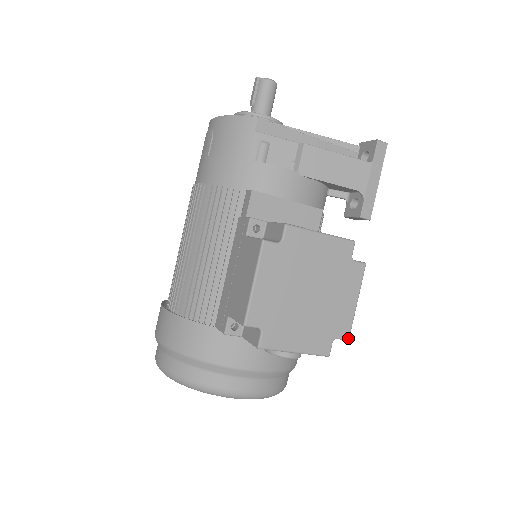
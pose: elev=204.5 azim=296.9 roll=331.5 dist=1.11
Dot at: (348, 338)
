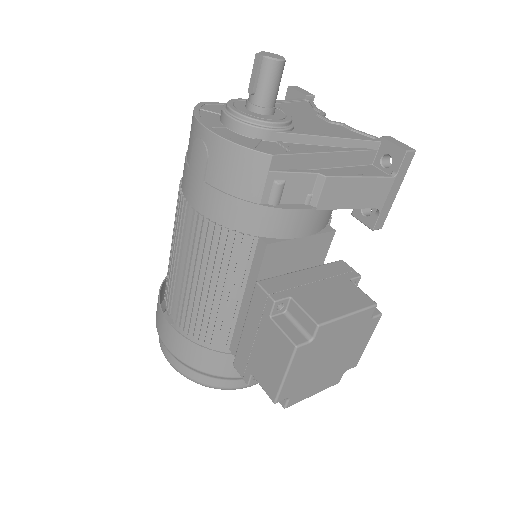
Dot at: occluded
